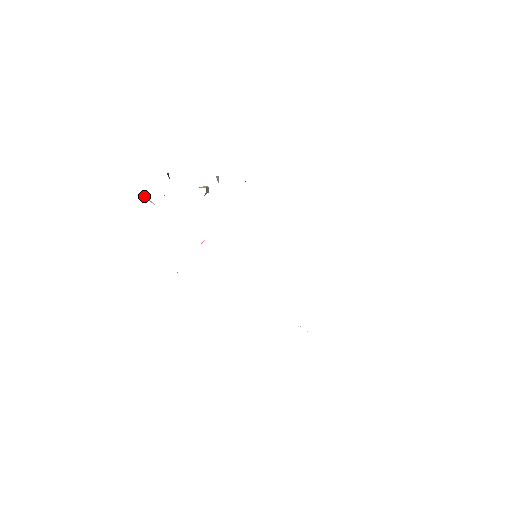
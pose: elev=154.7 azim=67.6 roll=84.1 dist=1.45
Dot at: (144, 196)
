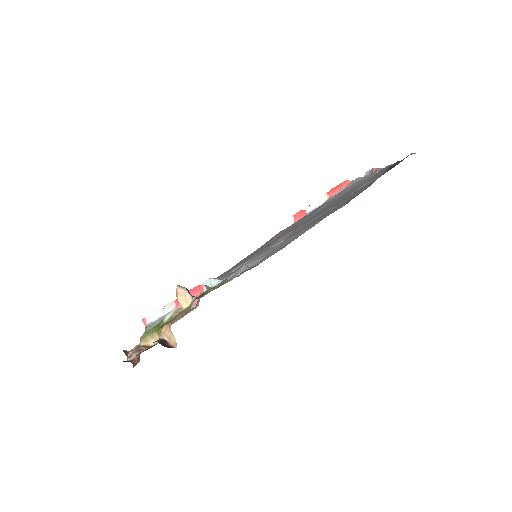
Dot at: occluded
